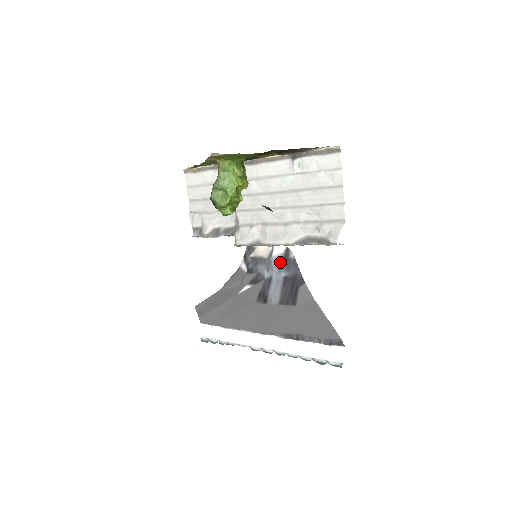
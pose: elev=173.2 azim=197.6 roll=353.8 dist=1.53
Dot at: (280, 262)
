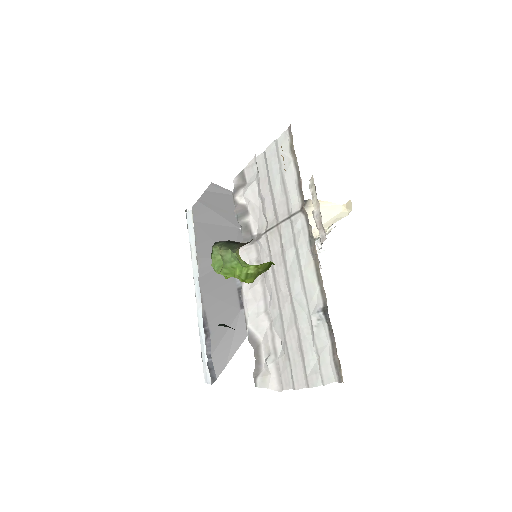
Dot at: occluded
